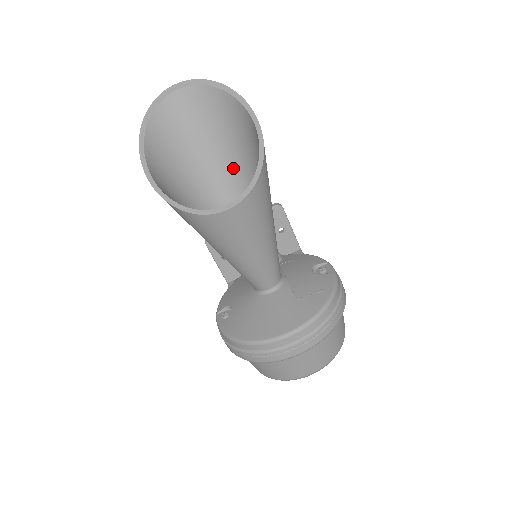
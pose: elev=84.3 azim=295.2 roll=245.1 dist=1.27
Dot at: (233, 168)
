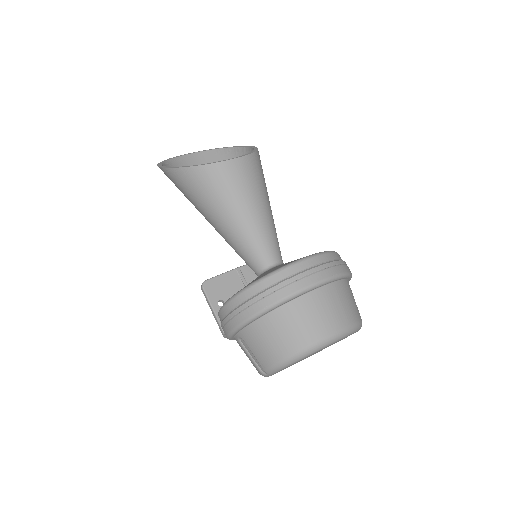
Dot at: occluded
